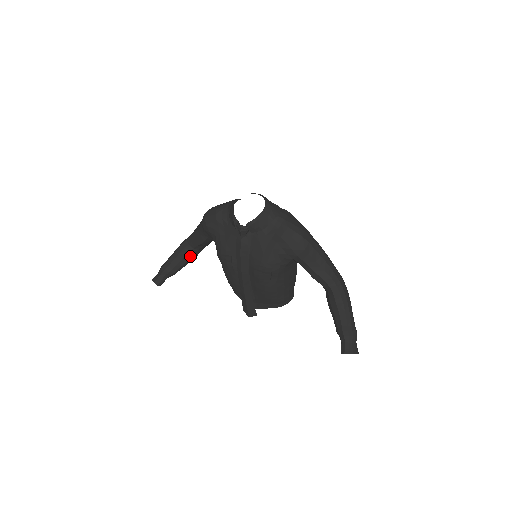
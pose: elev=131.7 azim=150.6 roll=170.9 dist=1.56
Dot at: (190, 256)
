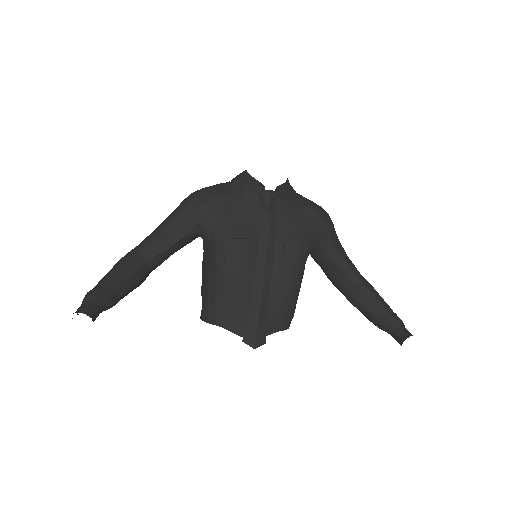
Dot at: (141, 274)
